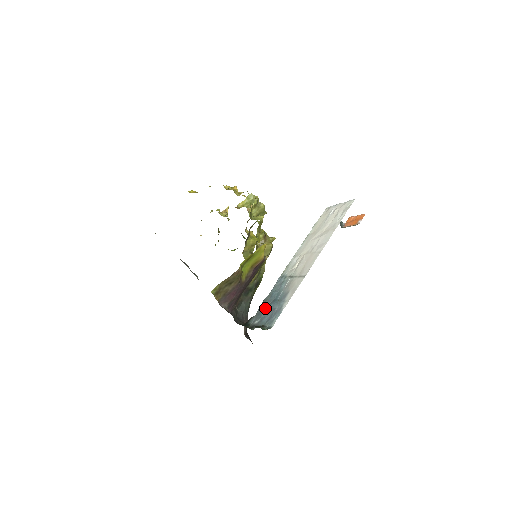
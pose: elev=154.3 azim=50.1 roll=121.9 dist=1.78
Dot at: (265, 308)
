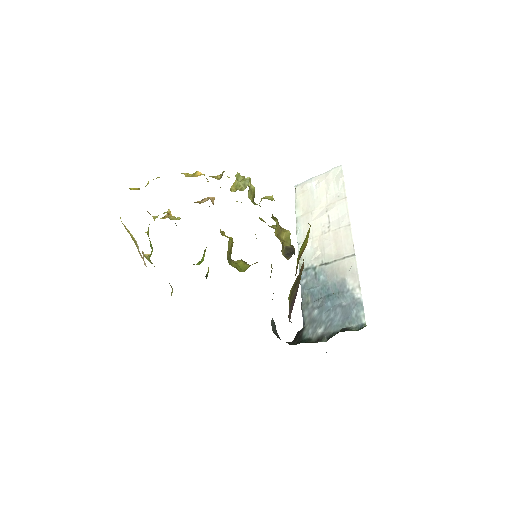
Dot at: (319, 310)
